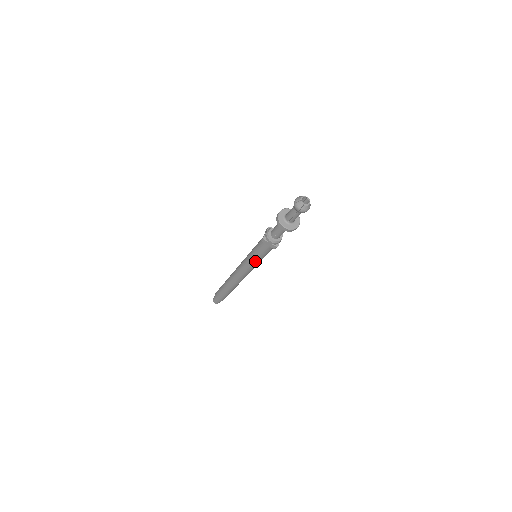
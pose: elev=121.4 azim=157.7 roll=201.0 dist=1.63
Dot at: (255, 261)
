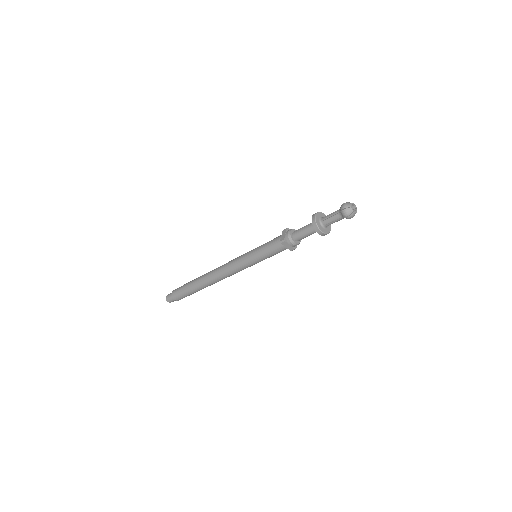
Dot at: (257, 261)
